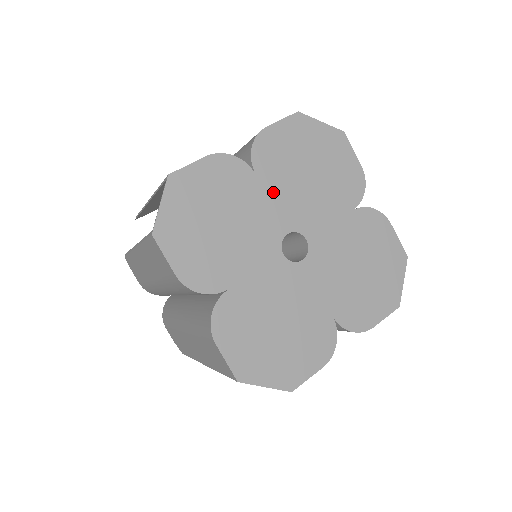
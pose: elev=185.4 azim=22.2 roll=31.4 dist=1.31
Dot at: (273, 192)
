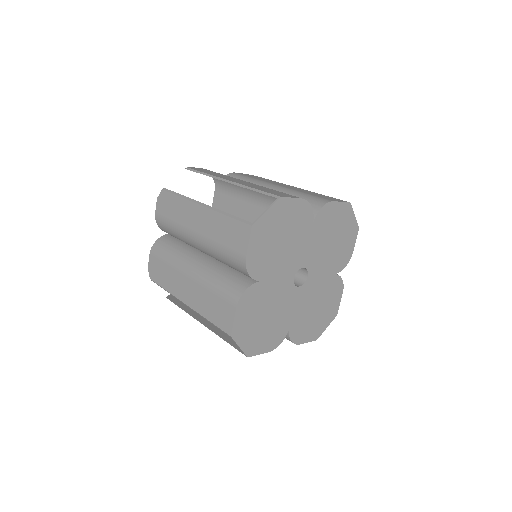
Dot at: (313, 240)
